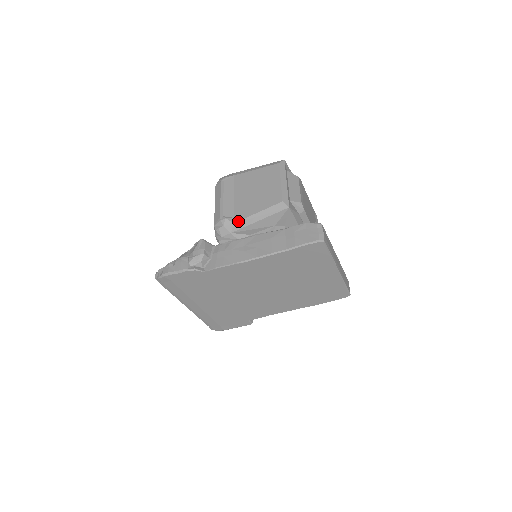
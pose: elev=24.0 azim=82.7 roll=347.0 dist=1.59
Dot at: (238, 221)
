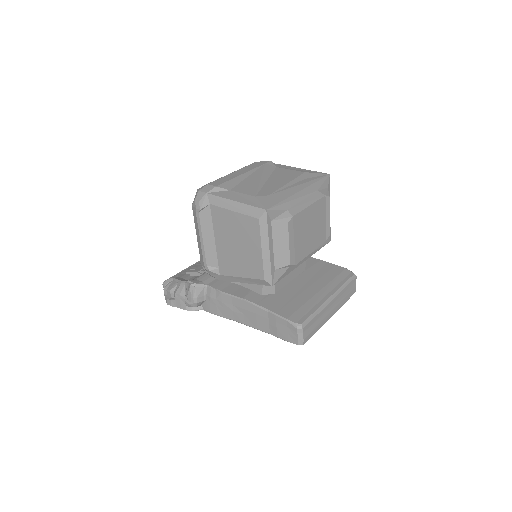
Dot at: (223, 275)
